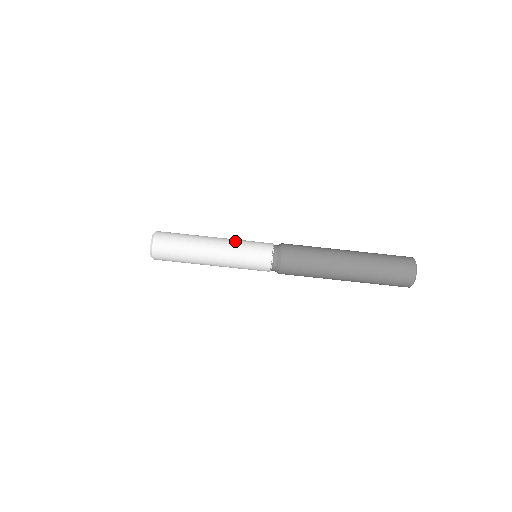
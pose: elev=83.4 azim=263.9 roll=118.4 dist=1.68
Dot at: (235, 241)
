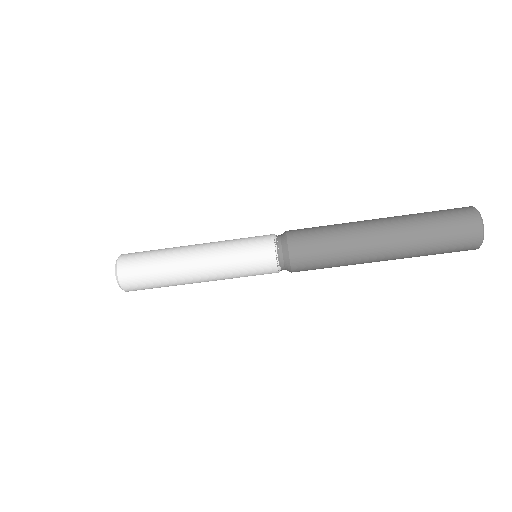
Dot at: (223, 241)
